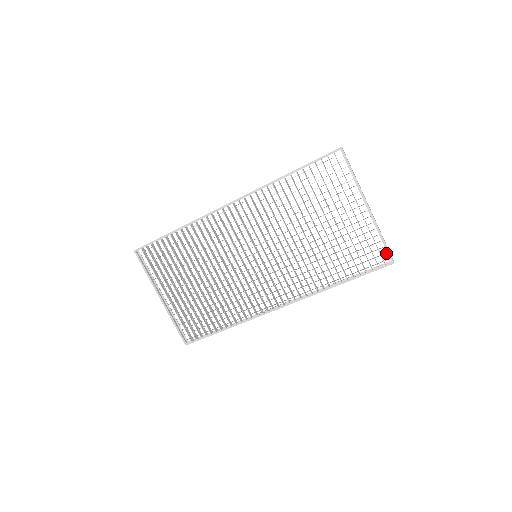
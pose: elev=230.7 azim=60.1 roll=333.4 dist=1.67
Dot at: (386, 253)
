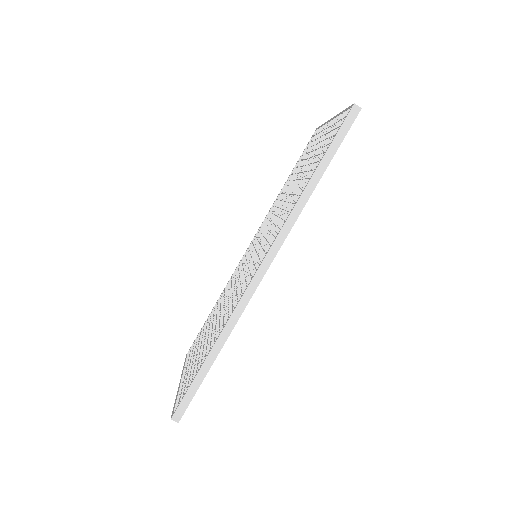
Dot at: (347, 111)
